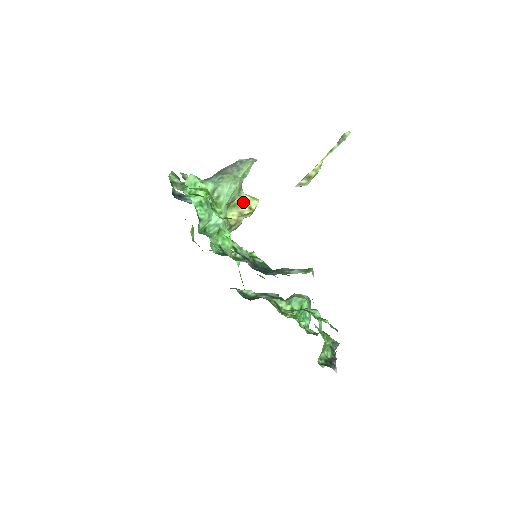
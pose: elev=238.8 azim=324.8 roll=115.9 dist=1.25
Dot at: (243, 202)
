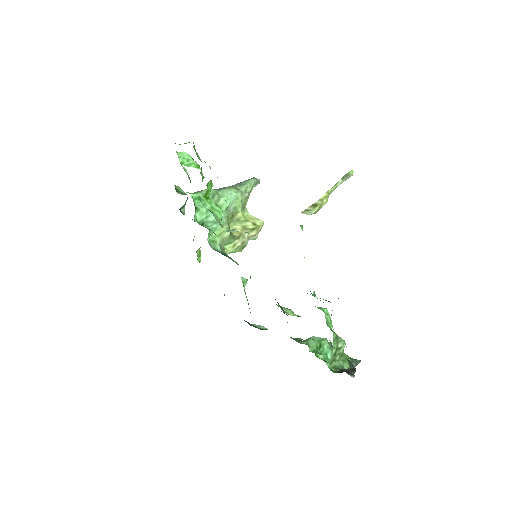
Dot at: (247, 218)
